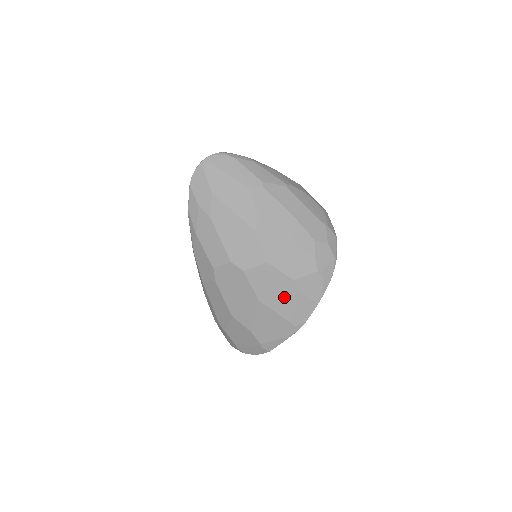
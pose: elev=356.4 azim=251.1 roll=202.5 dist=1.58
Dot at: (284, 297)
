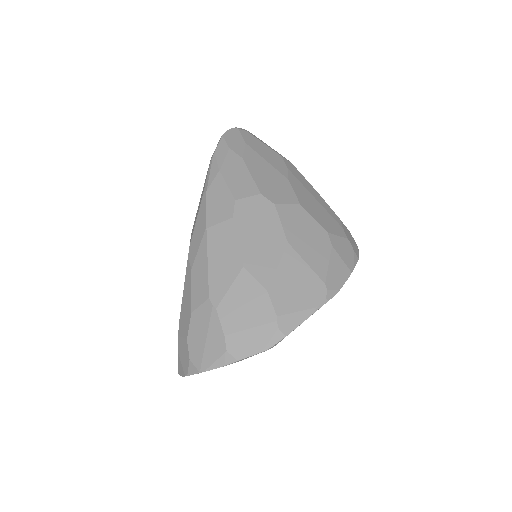
Dot at: (317, 248)
